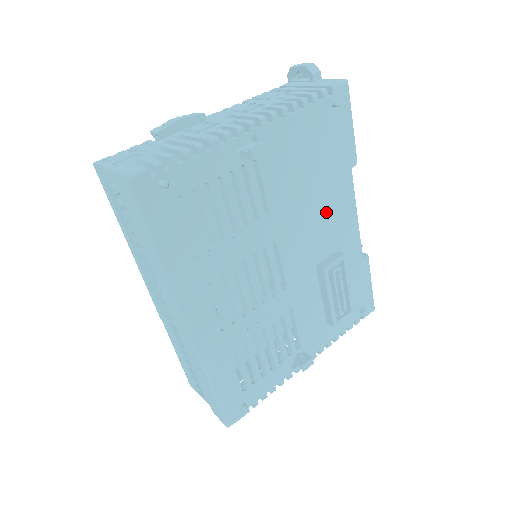
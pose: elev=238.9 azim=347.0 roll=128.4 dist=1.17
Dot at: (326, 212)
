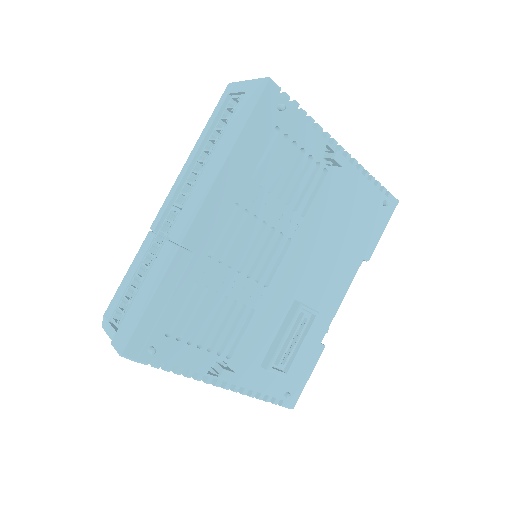
Dot at: (330, 267)
